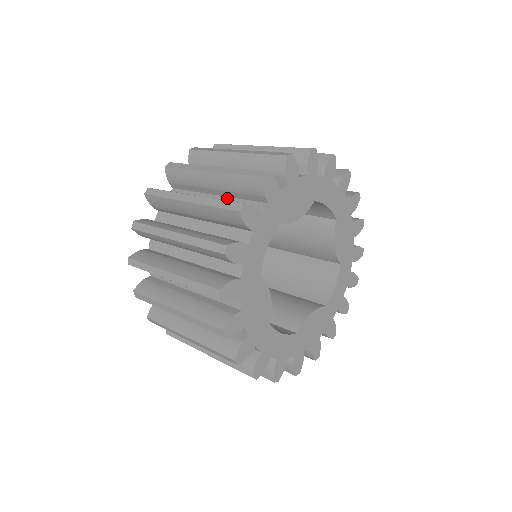
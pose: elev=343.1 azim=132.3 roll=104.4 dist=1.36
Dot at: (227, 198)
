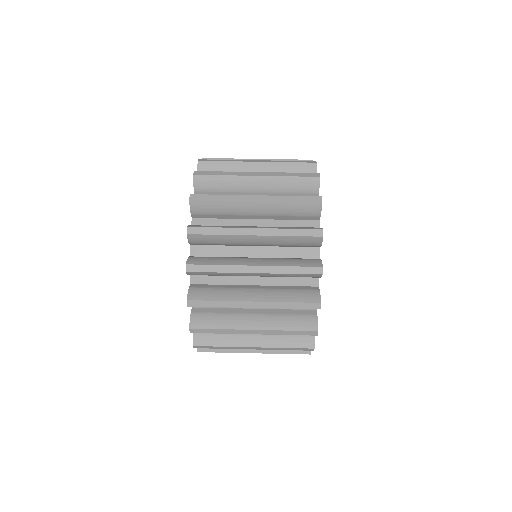
Dot at: occluded
